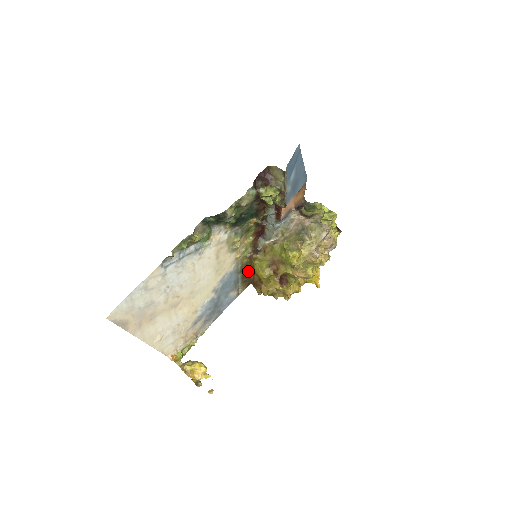
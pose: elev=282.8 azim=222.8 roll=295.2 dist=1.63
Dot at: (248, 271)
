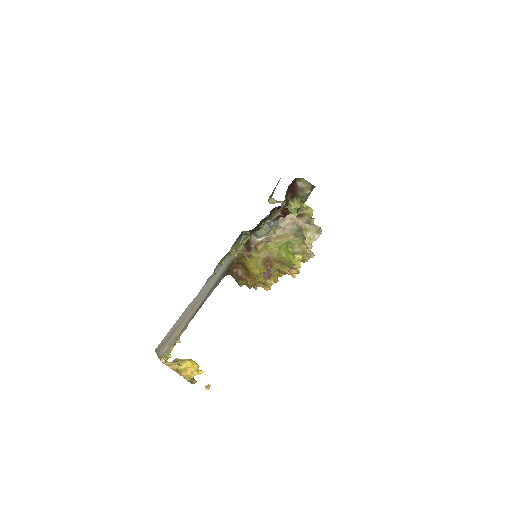
Dot at: (233, 265)
